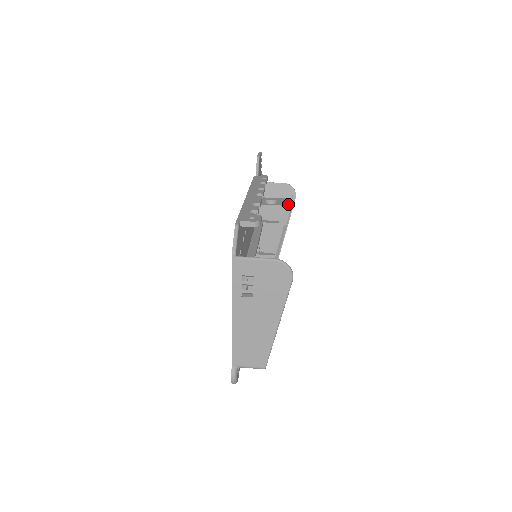
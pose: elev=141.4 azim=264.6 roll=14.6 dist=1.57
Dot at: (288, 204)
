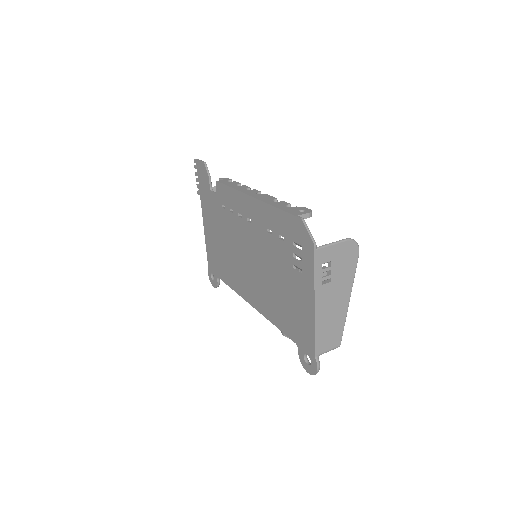
Dot at: occluded
